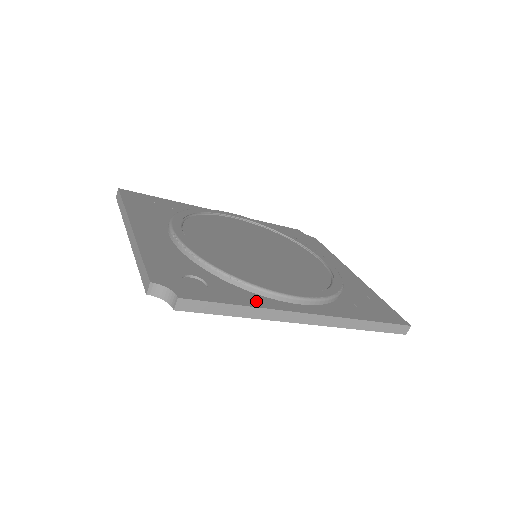
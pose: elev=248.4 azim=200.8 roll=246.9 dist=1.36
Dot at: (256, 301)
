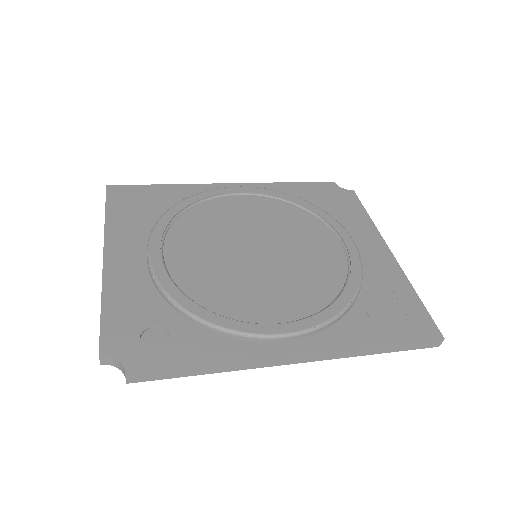
Dot at: (226, 352)
